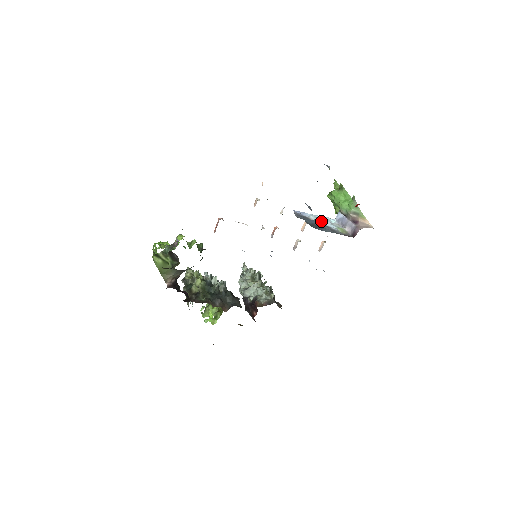
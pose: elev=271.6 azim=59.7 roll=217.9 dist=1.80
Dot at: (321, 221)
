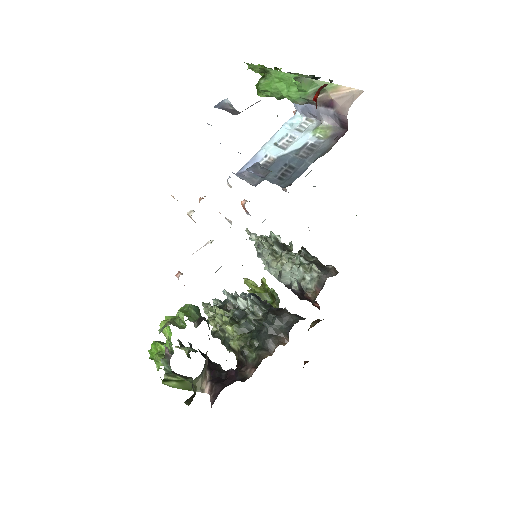
Dot at: (285, 144)
